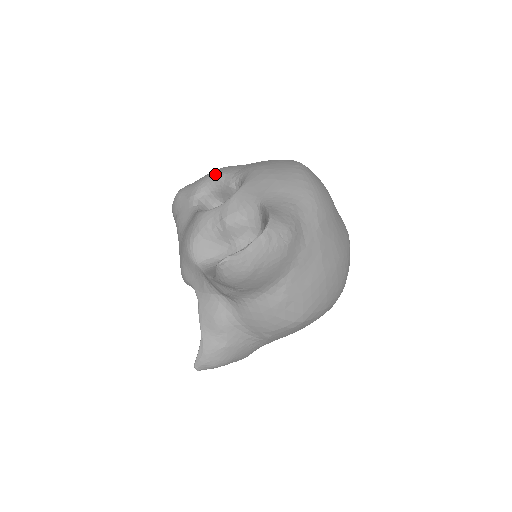
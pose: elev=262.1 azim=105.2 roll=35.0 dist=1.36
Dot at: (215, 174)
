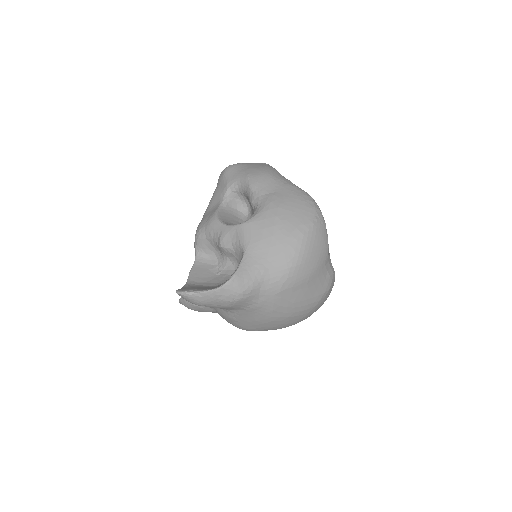
Dot at: (250, 181)
